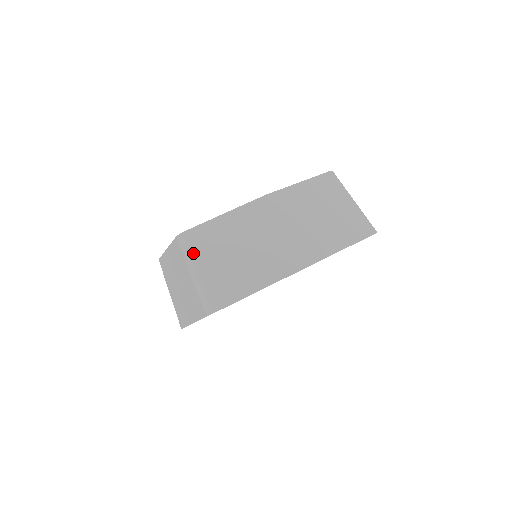
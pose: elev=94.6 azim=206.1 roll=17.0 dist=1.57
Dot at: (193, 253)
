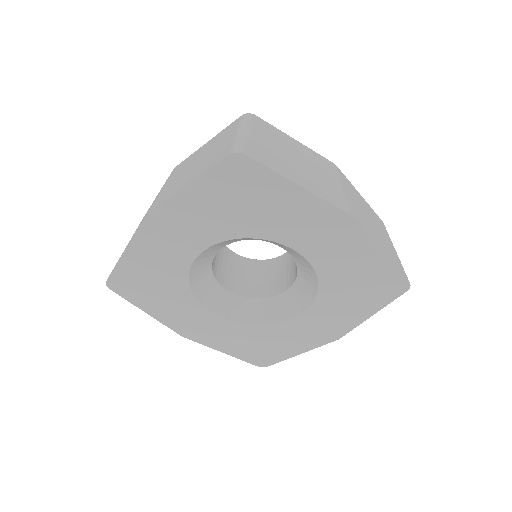
Dot at: (253, 124)
